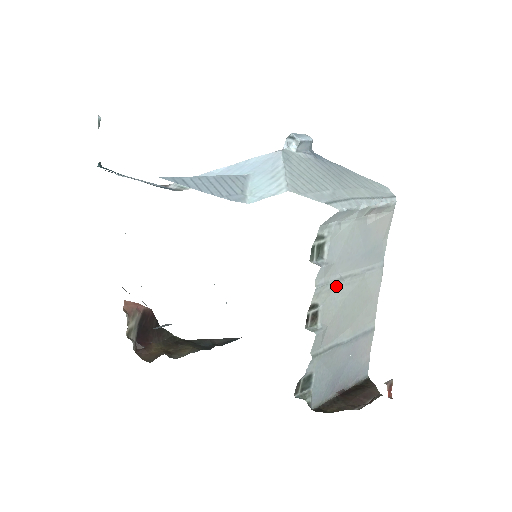
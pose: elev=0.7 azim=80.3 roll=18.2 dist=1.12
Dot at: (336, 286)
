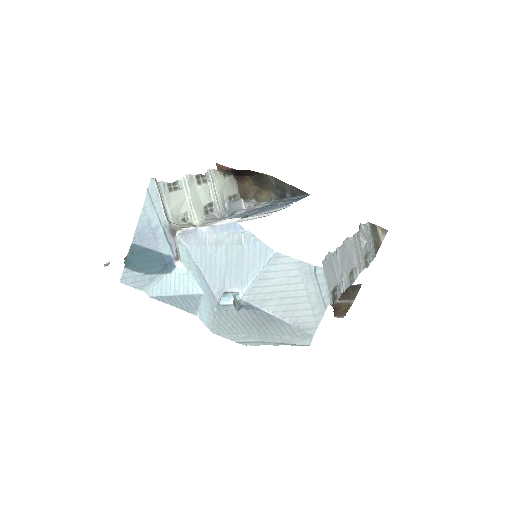
Dot at: occluded
